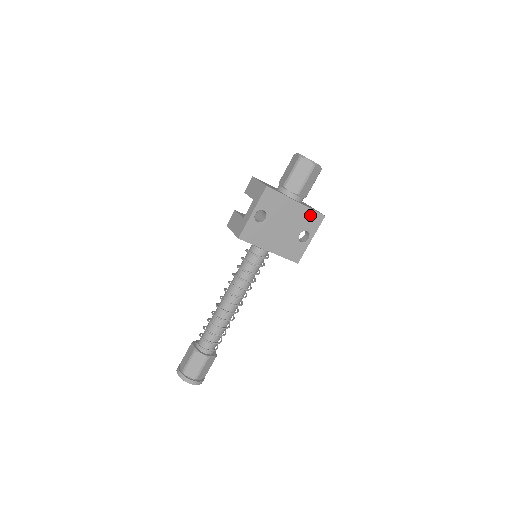
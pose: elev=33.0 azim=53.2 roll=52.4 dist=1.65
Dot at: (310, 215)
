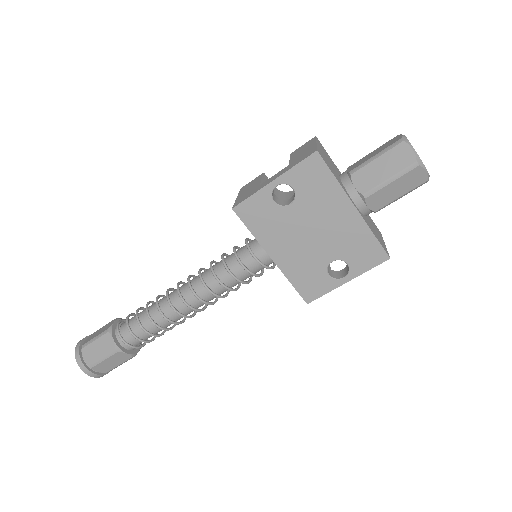
Dot at: (366, 242)
